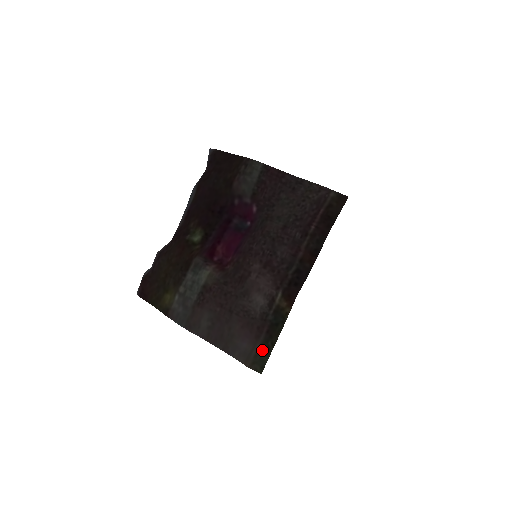
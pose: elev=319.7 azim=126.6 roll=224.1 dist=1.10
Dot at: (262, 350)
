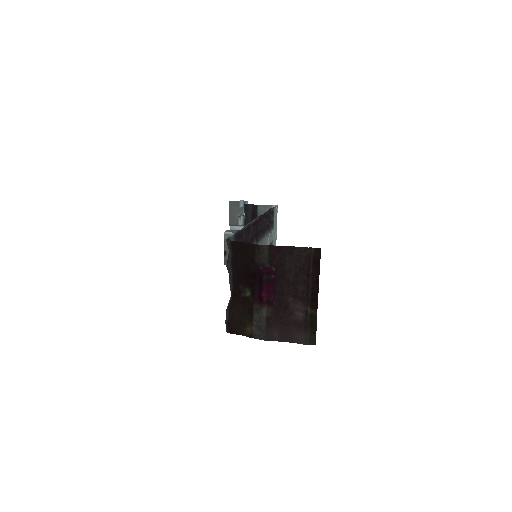
Dot at: (311, 335)
